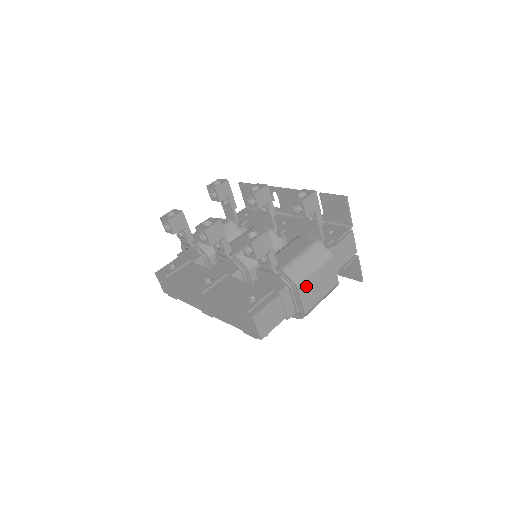
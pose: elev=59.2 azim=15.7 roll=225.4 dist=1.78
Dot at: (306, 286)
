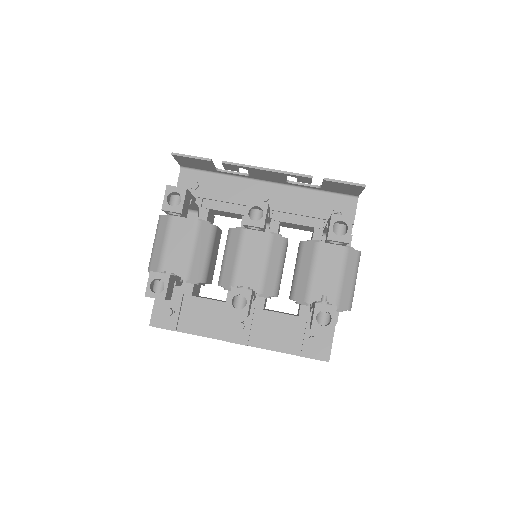
Dot at: occluded
